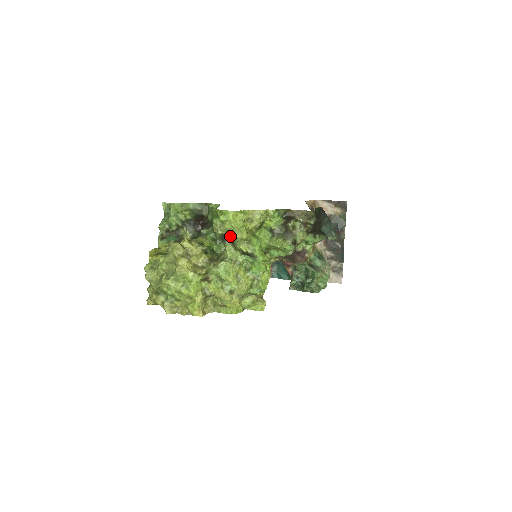
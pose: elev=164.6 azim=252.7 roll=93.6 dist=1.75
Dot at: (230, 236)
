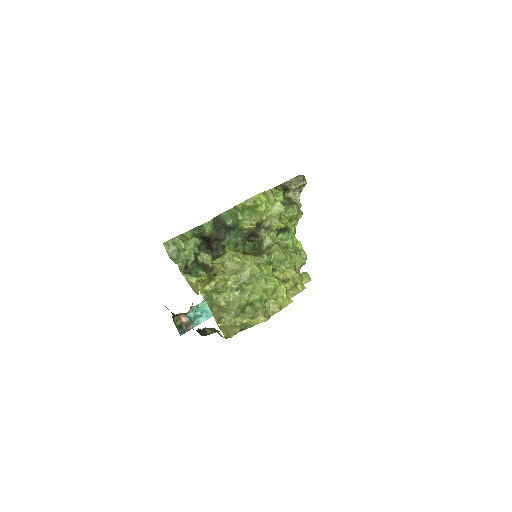
Dot at: (264, 221)
